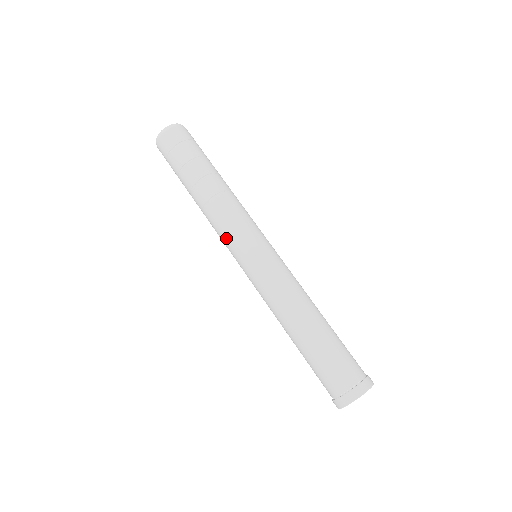
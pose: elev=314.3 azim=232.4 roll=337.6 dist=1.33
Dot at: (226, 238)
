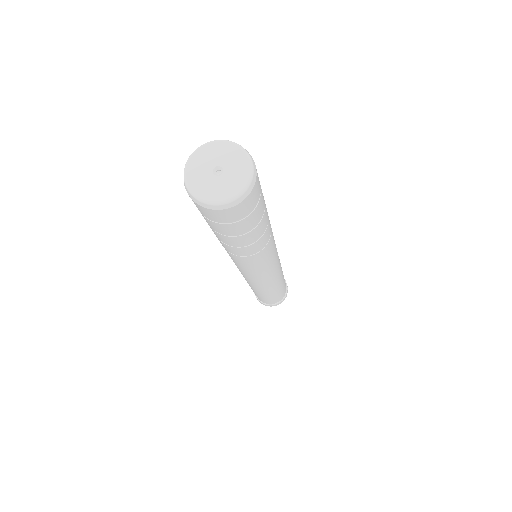
Dot at: (244, 269)
